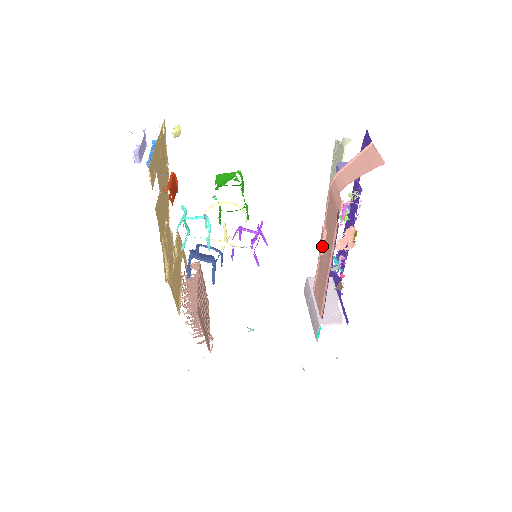
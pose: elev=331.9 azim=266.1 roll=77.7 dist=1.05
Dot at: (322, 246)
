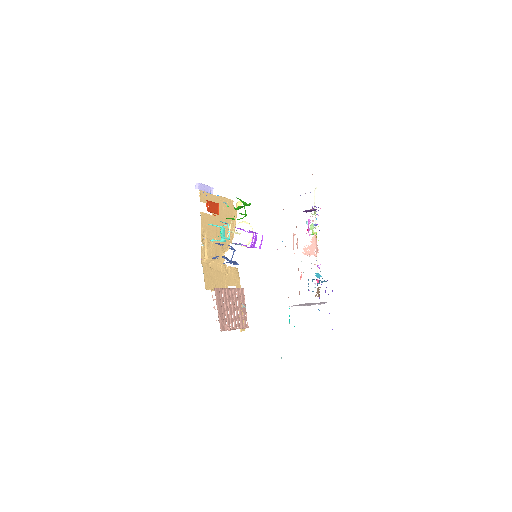
Dot at: (293, 246)
